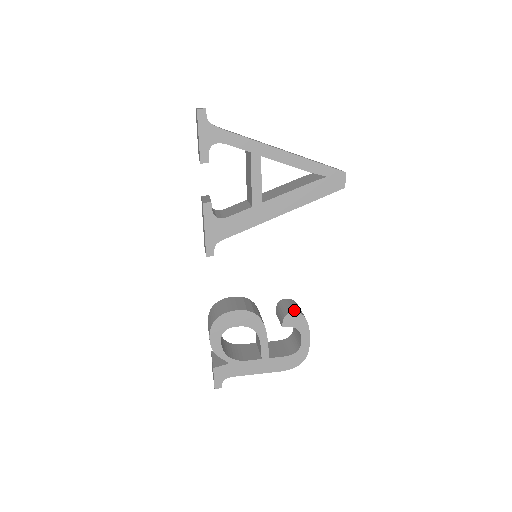
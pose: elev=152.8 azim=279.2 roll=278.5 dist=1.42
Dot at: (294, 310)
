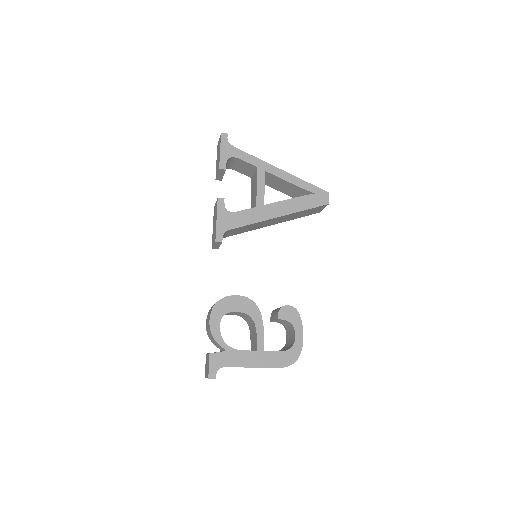
Dot at: (288, 305)
